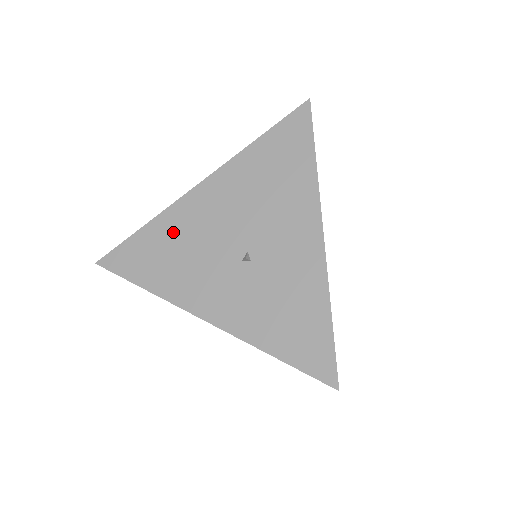
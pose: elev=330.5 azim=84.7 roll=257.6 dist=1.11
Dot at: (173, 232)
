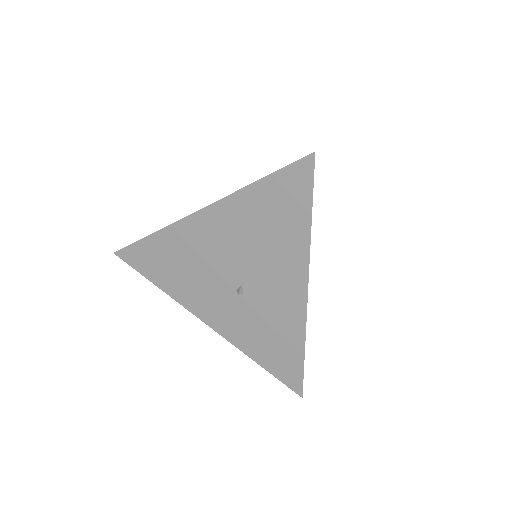
Dot at: (177, 248)
